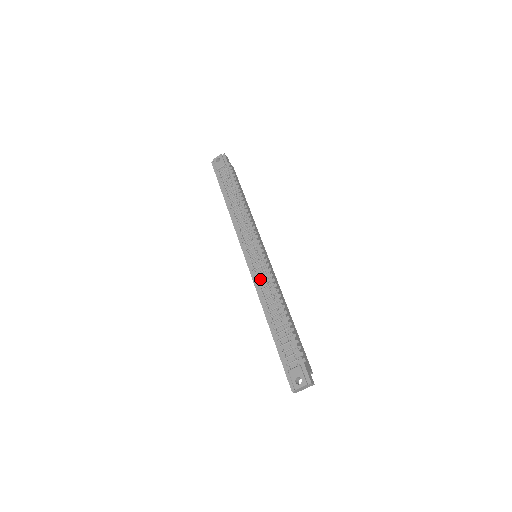
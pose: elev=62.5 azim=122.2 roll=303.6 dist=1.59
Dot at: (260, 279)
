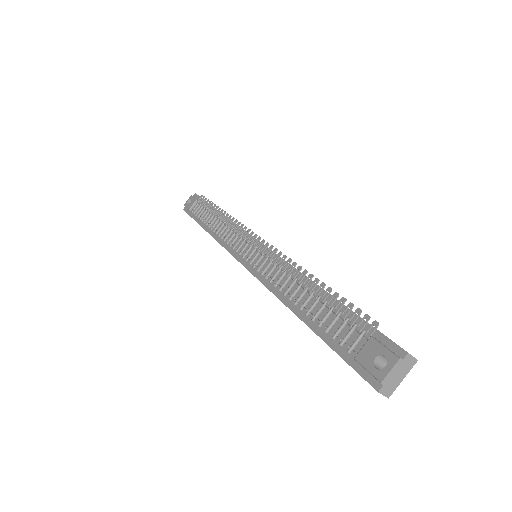
Dot at: (266, 270)
